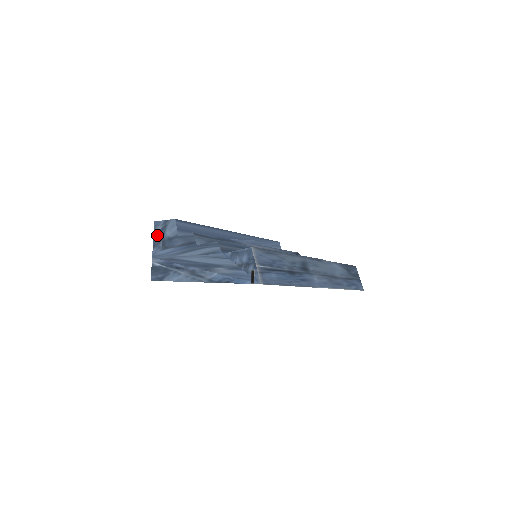
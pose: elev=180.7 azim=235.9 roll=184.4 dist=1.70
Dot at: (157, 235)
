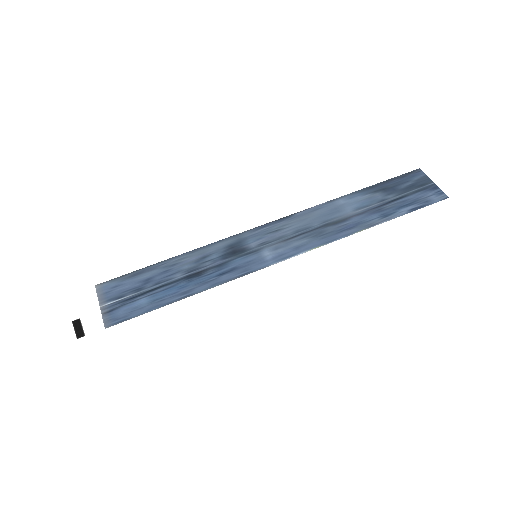
Dot at: occluded
